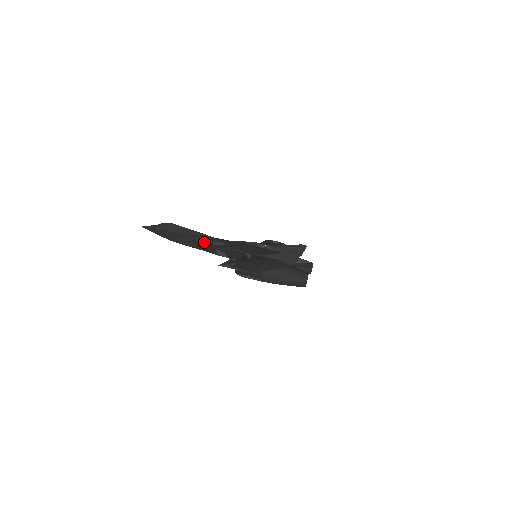
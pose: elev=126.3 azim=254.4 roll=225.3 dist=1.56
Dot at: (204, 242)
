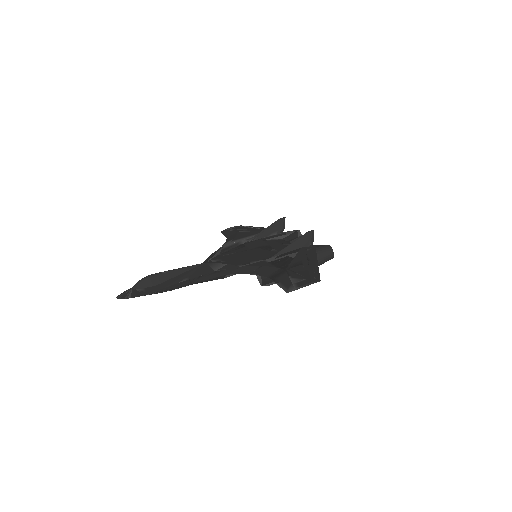
Dot at: (203, 274)
